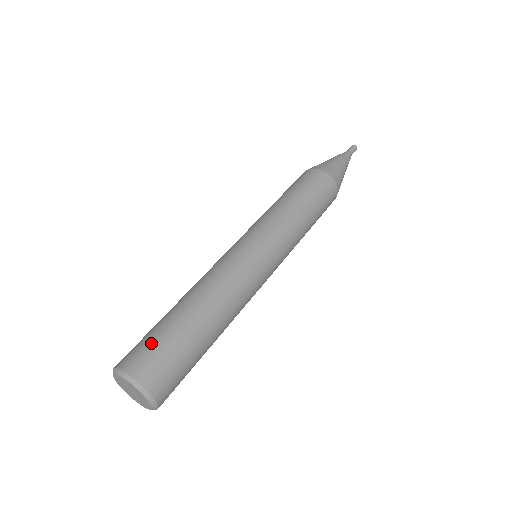
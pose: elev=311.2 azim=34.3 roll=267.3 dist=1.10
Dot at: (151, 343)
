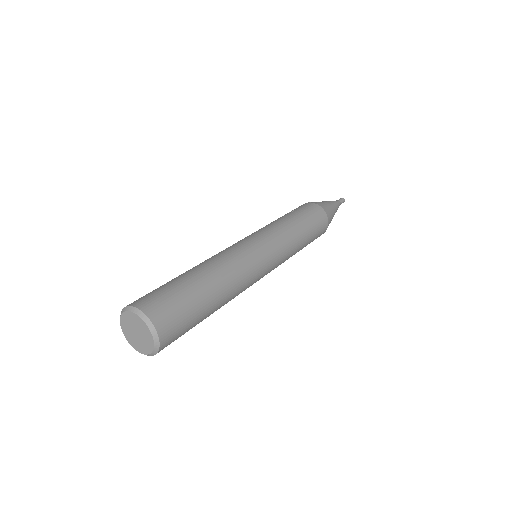
Dot at: (177, 304)
